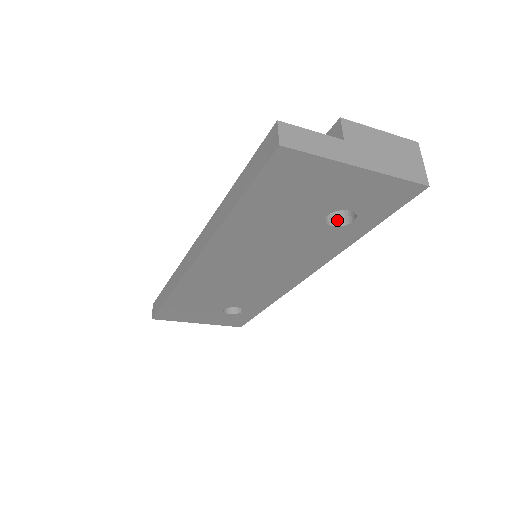
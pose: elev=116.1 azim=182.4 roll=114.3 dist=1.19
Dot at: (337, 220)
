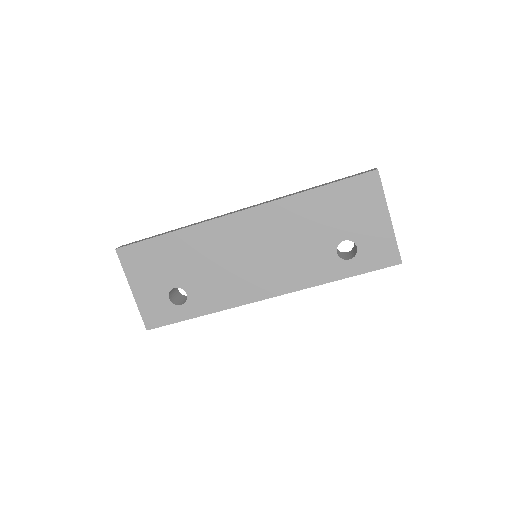
Dot at: (339, 255)
